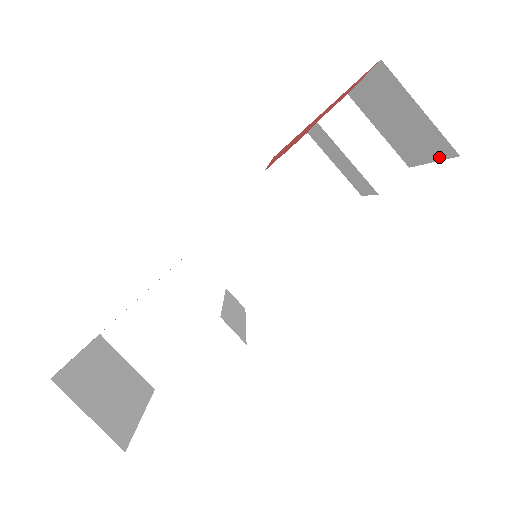
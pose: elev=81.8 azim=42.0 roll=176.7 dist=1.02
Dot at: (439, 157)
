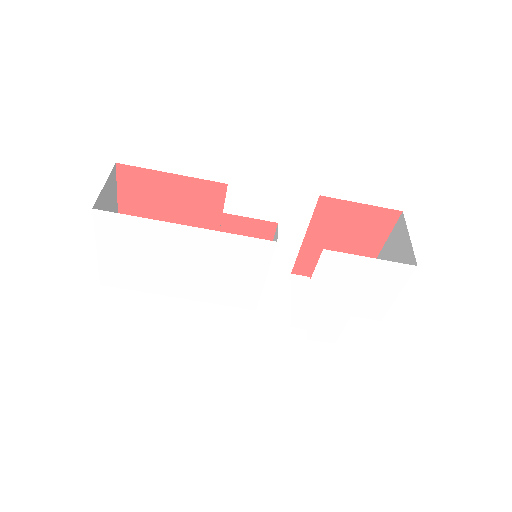
Dot at: (405, 282)
